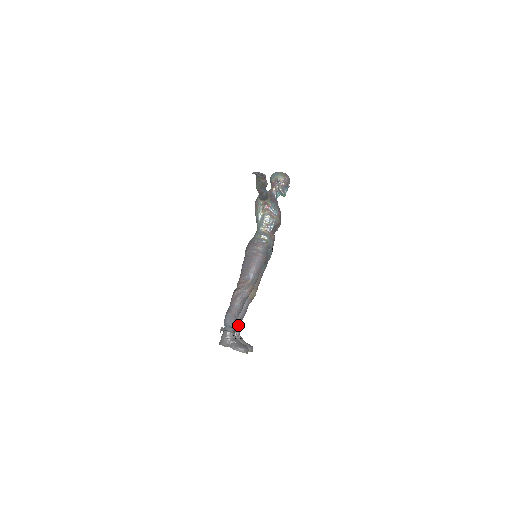
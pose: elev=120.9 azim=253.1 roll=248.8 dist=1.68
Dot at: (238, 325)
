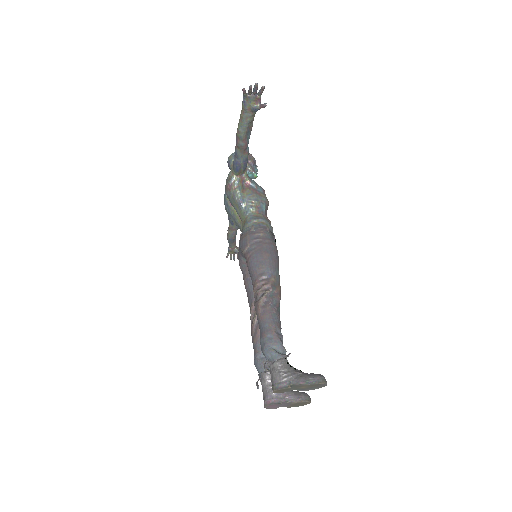
Dot at: occluded
